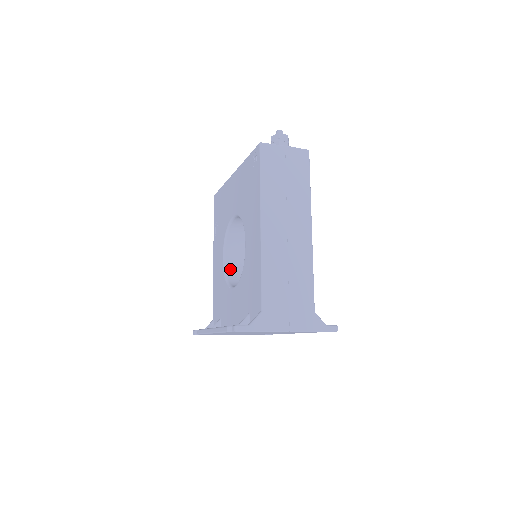
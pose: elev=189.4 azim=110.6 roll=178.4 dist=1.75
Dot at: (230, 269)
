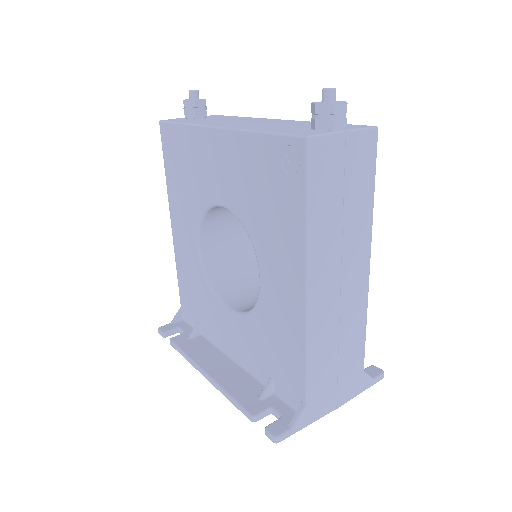
Dot at: (210, 262)
